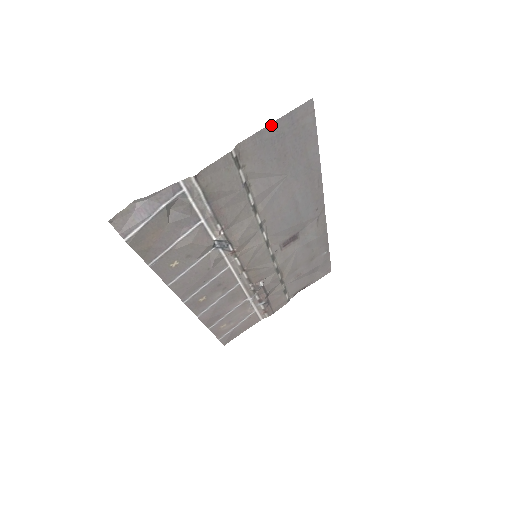
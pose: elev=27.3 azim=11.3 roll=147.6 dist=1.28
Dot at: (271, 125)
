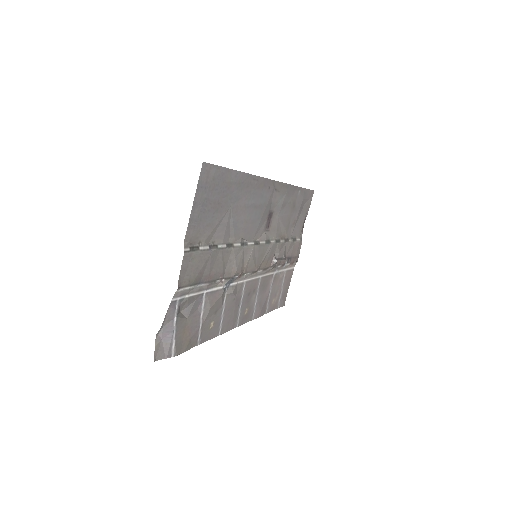
Dot at: (193, 208)
